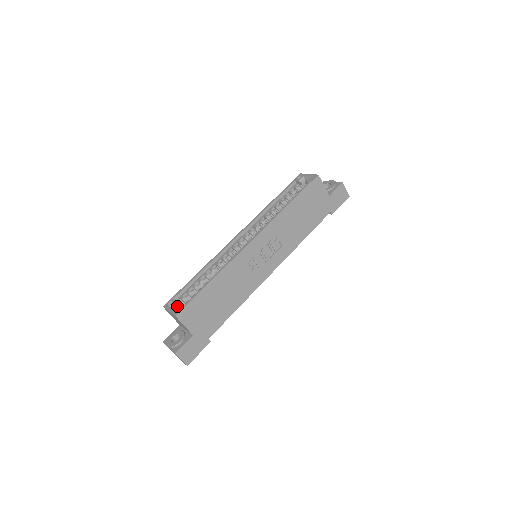
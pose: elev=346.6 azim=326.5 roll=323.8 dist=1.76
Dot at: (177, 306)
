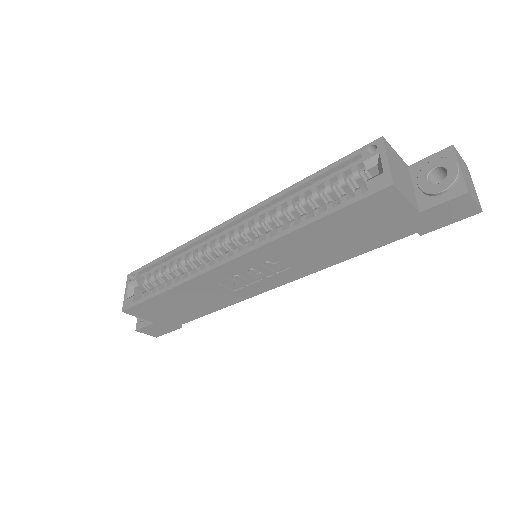
Dot at: (137, 287)
